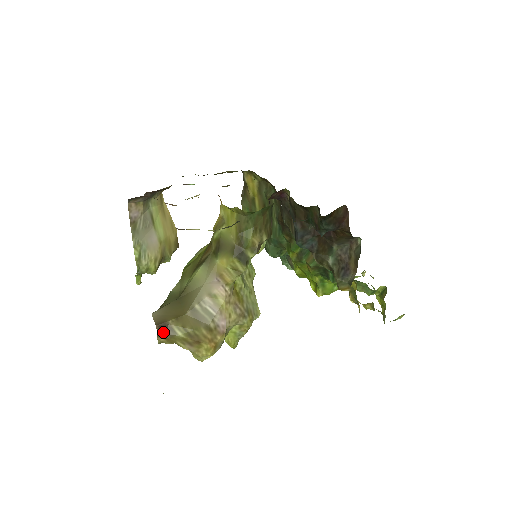
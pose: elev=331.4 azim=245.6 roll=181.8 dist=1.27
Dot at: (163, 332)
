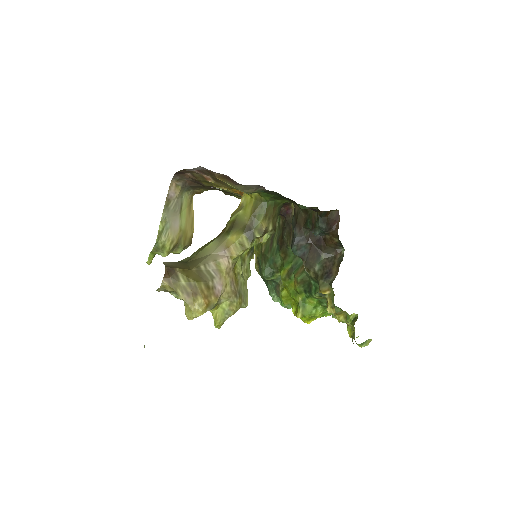
Dot at: (169, 275)
